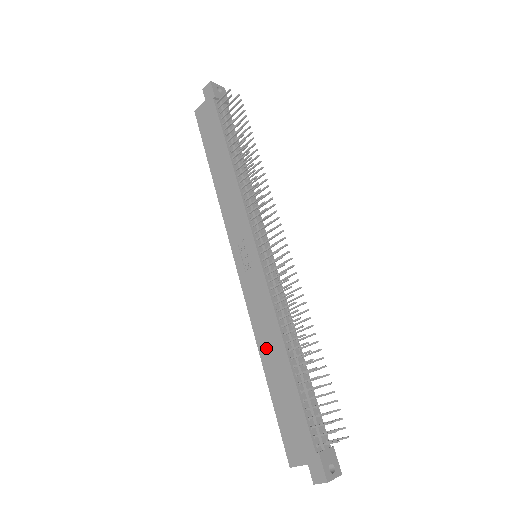
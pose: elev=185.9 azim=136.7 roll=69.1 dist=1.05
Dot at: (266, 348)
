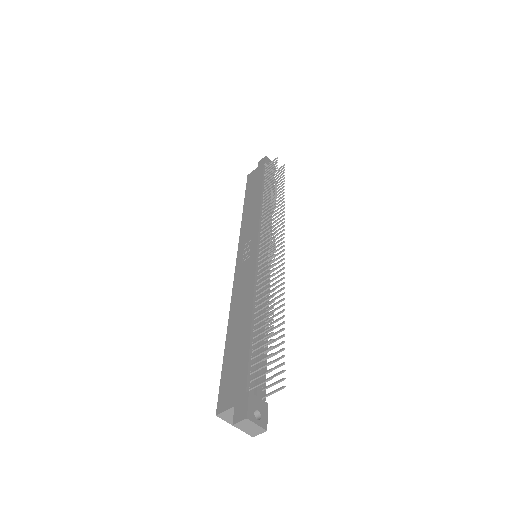
Dot at: (236, 314)
